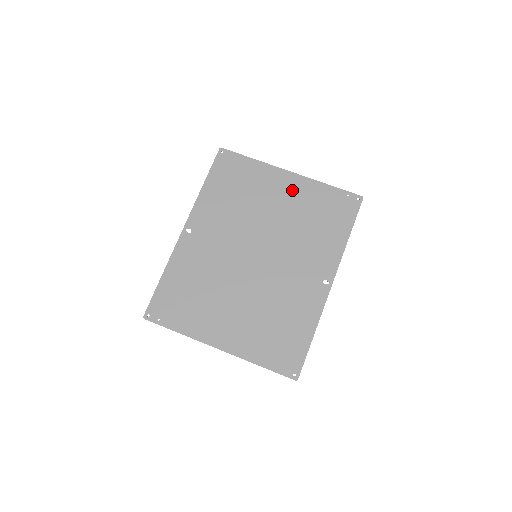
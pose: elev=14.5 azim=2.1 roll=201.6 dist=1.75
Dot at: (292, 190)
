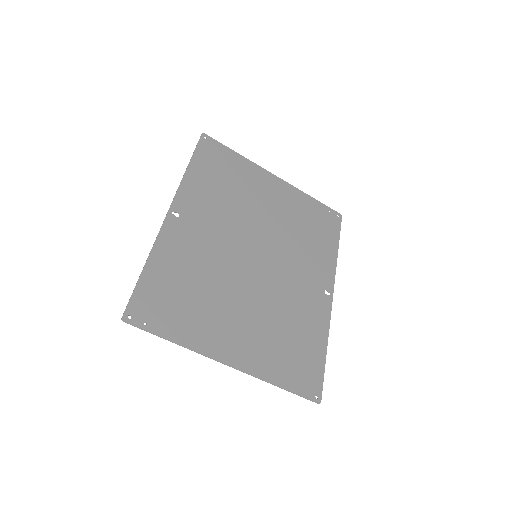
Dot at: (281, 194)
